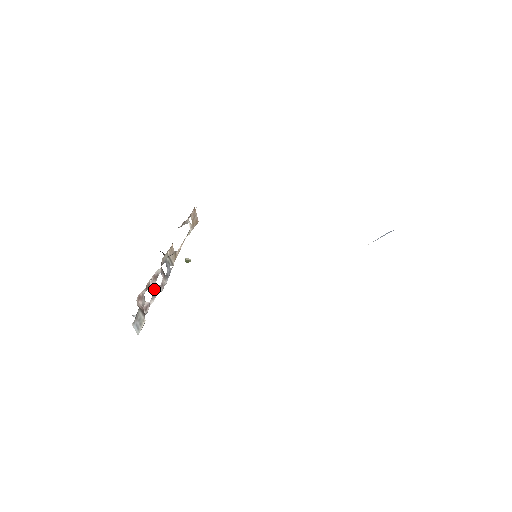
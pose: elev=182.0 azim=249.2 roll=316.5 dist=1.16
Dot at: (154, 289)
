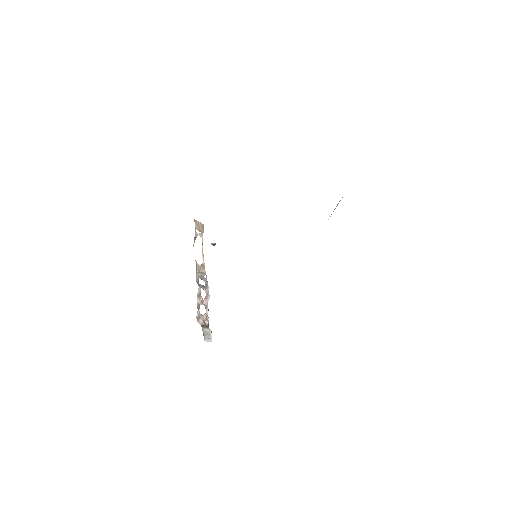
Dot at: (204, 303)
